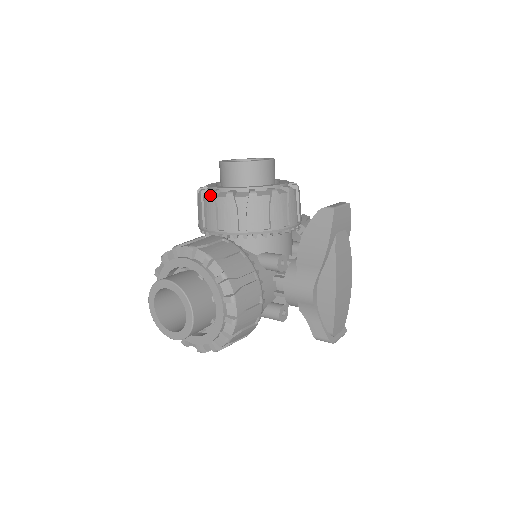
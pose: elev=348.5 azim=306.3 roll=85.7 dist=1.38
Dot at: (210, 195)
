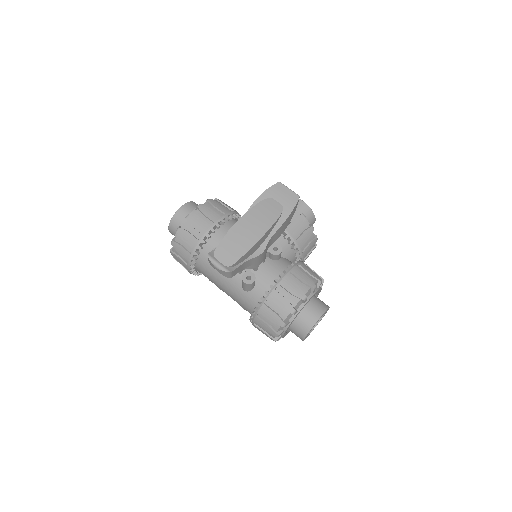
Dot at: occluded
